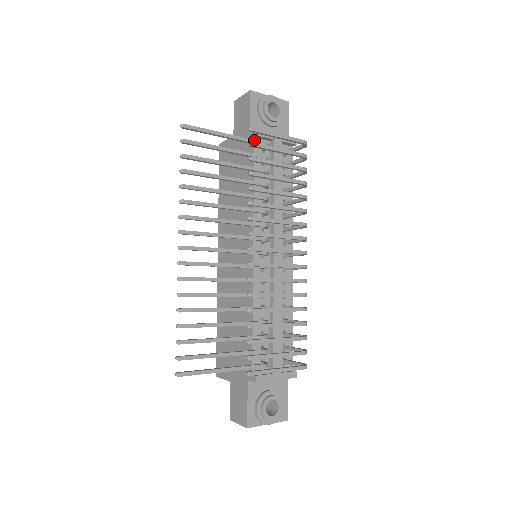
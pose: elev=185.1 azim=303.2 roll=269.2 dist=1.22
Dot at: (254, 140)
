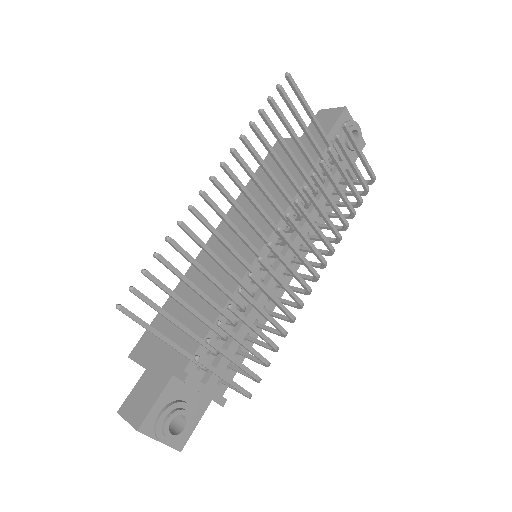
Dot at: (331, 144)
